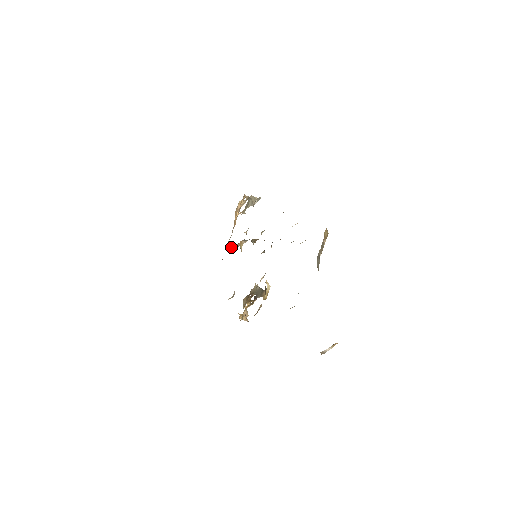
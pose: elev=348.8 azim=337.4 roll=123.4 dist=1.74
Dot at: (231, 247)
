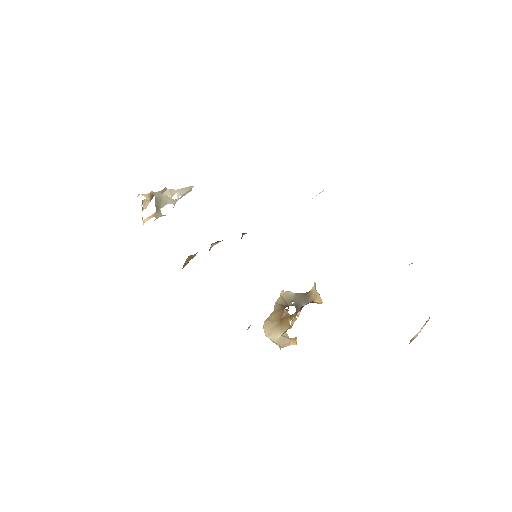
Dot at: occluded
